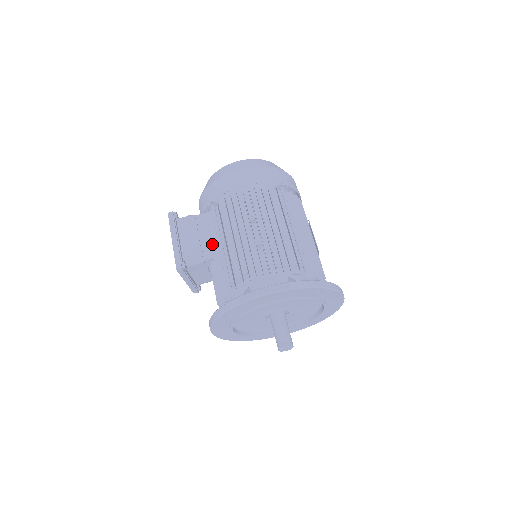
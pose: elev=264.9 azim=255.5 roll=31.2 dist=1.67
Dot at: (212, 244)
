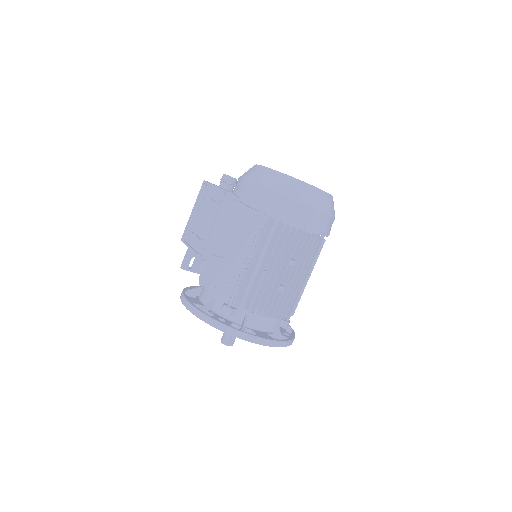
Dot at: (242, 248)
